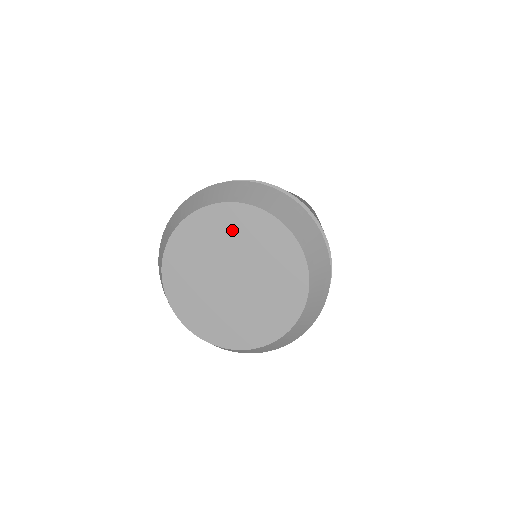
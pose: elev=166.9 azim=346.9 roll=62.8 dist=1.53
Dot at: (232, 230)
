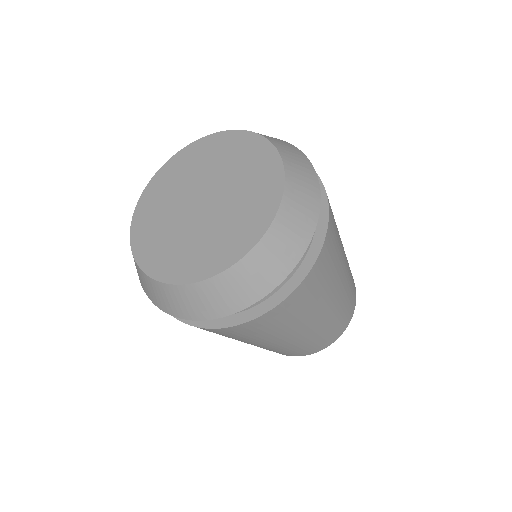
Dot at: (217, 155)
